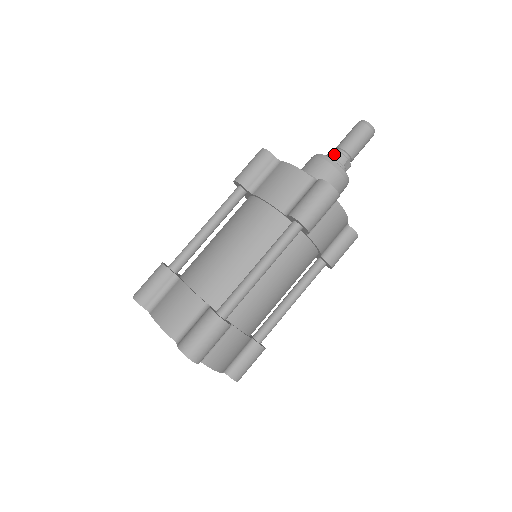
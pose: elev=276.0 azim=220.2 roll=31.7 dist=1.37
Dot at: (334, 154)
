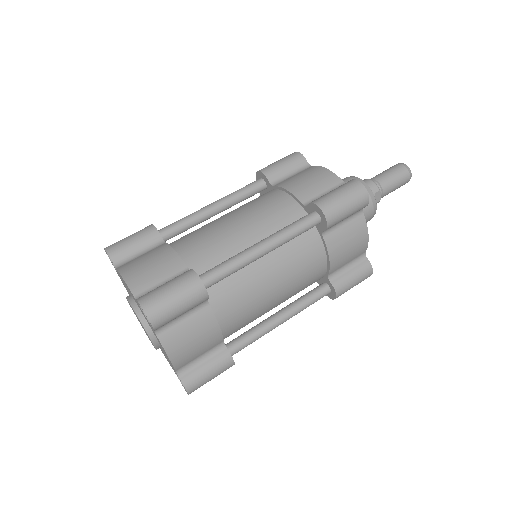
Dot at: (366, 181)
